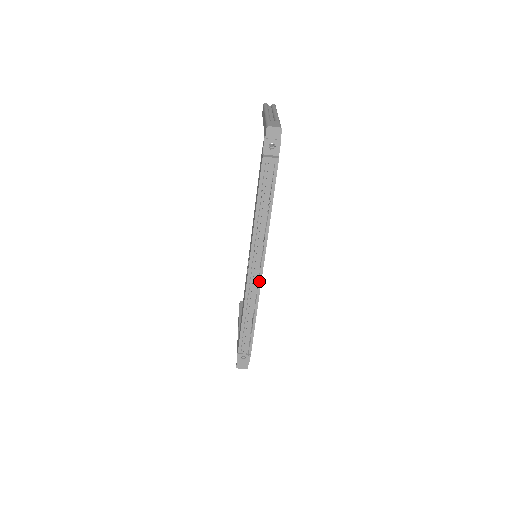
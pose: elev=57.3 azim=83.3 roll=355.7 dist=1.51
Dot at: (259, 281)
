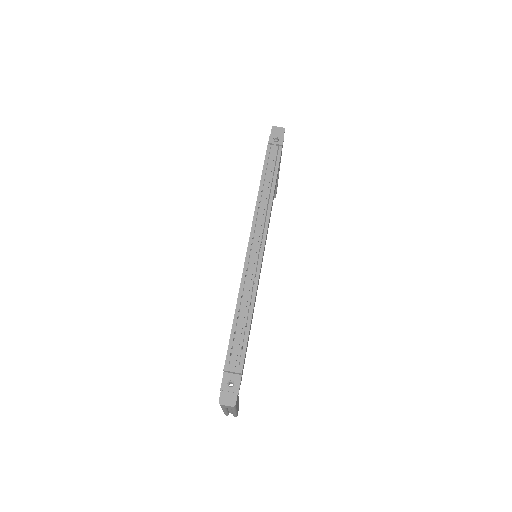
Dot at: (259, 261)
